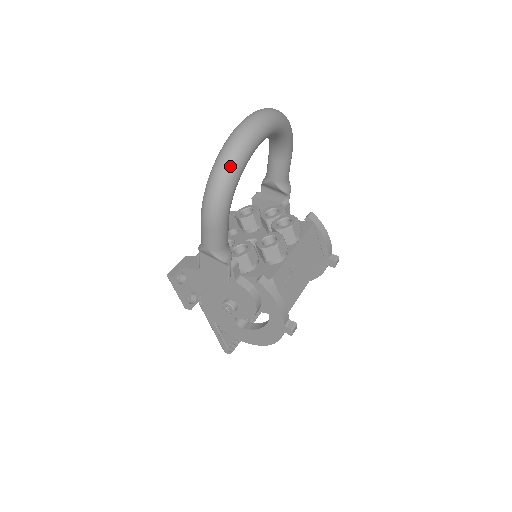
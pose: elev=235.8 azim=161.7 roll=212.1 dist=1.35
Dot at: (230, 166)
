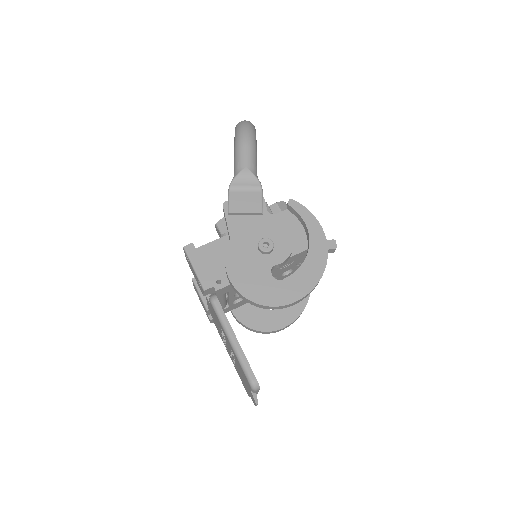
Dot at: (250, 122)
